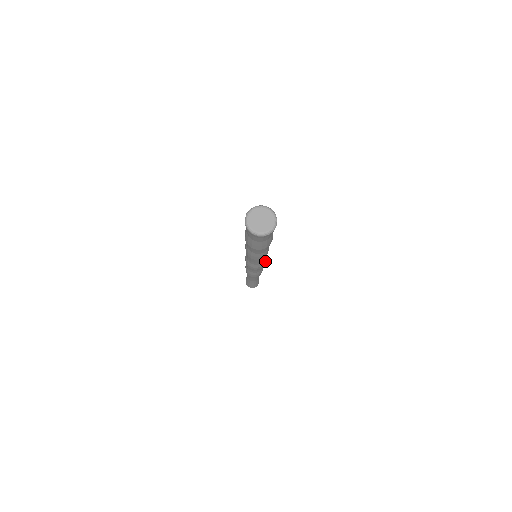
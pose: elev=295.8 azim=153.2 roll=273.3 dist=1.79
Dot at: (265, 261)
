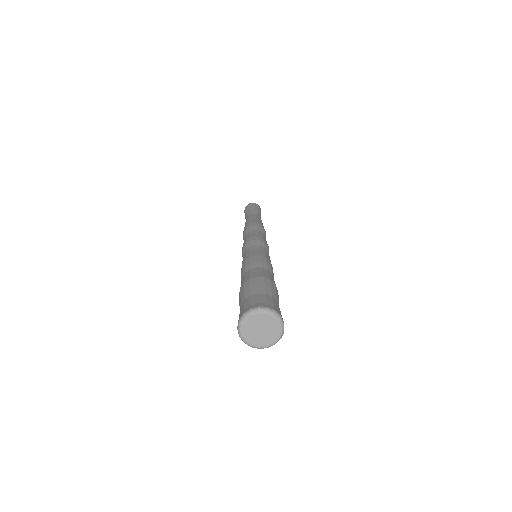
Dot at: (267, 246)
